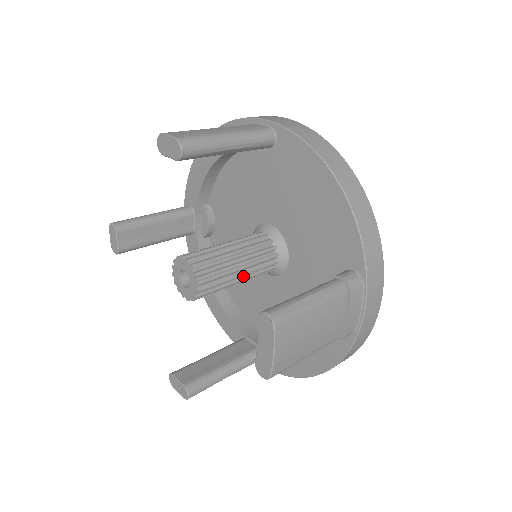
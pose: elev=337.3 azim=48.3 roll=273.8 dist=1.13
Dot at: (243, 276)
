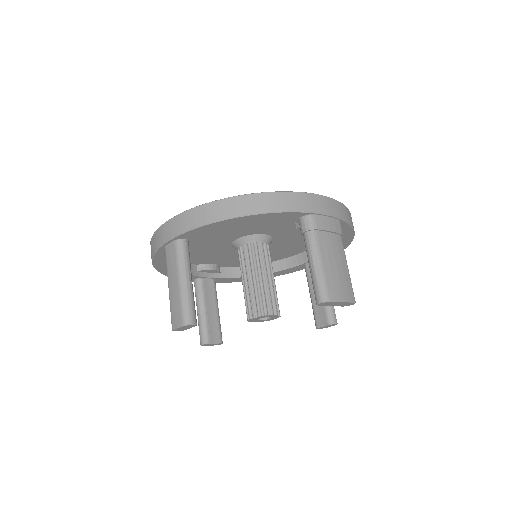
Dot at: (271, 274)
